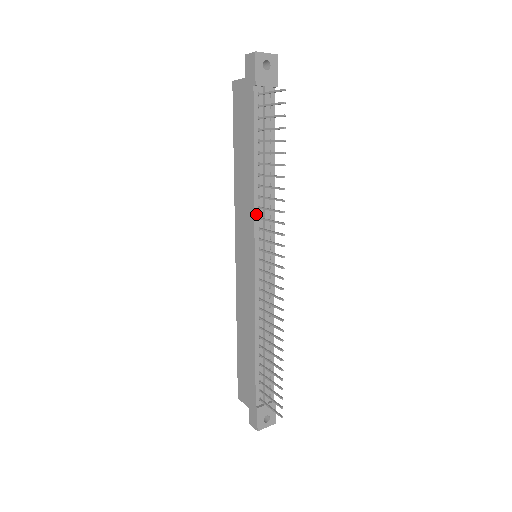
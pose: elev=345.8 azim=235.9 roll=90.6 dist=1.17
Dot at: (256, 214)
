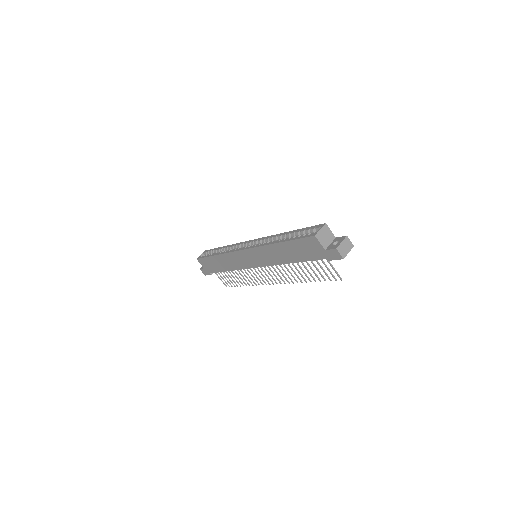
Dot at: (274, 264)
